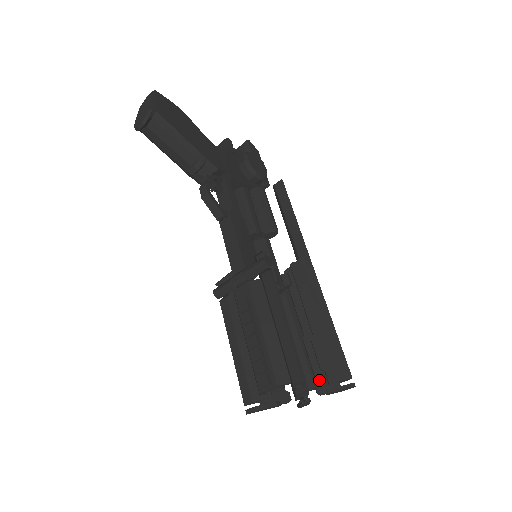
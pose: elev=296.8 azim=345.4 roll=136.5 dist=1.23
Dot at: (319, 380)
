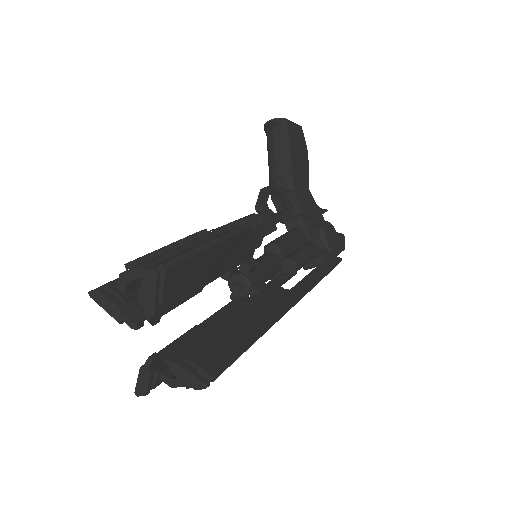
Dot at: (182, 349)
